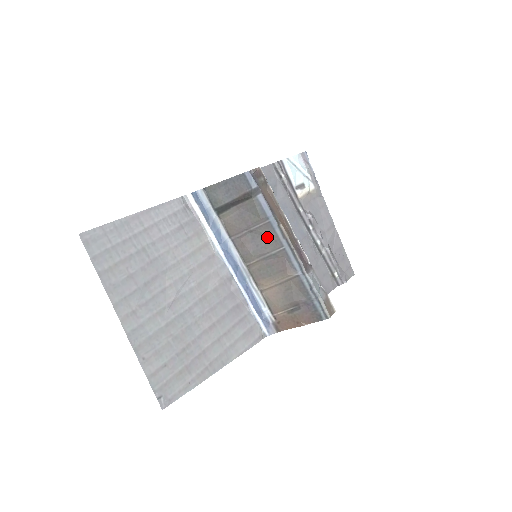
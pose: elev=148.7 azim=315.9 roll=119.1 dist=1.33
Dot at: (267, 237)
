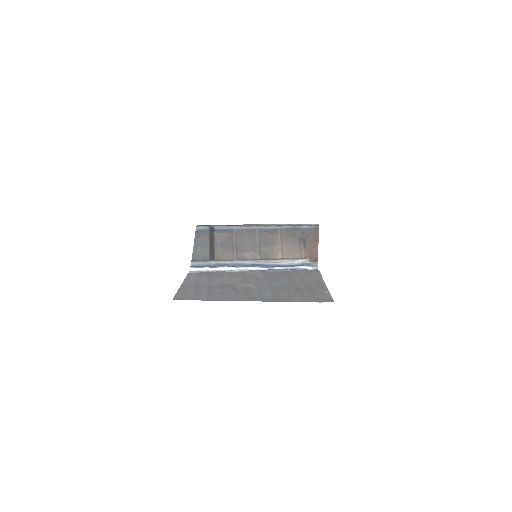
Dot at: (245, 236)
